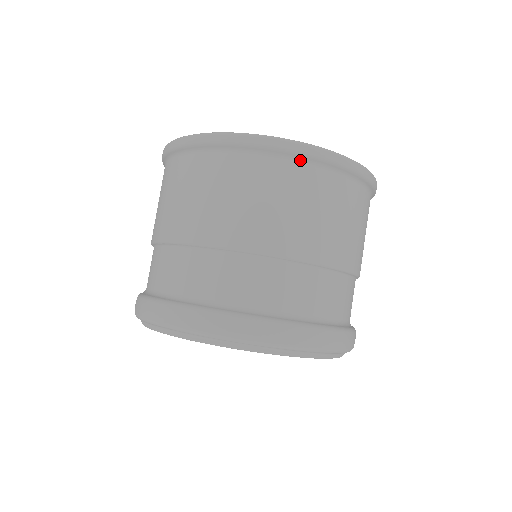
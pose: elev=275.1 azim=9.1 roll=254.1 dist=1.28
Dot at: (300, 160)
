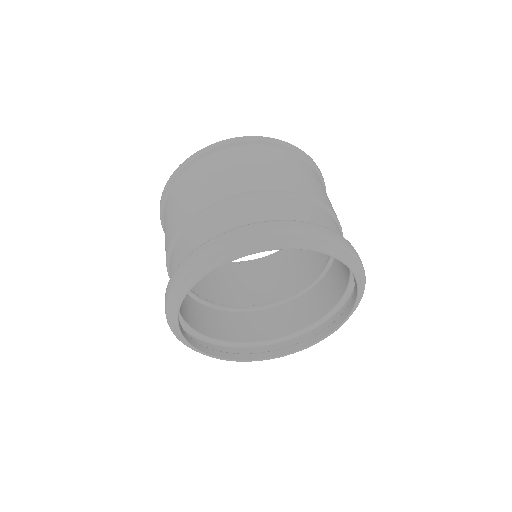
Dot at: (288, 151)
